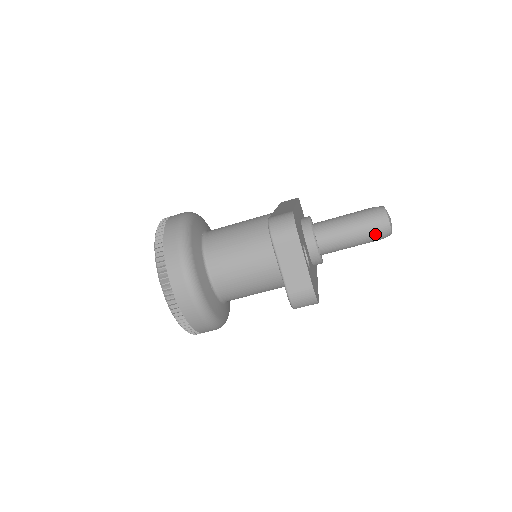
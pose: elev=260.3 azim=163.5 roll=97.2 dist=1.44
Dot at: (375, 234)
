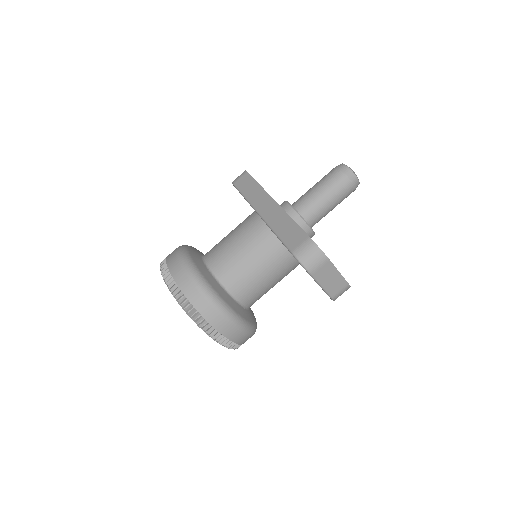
Dot at: (349, 193)
